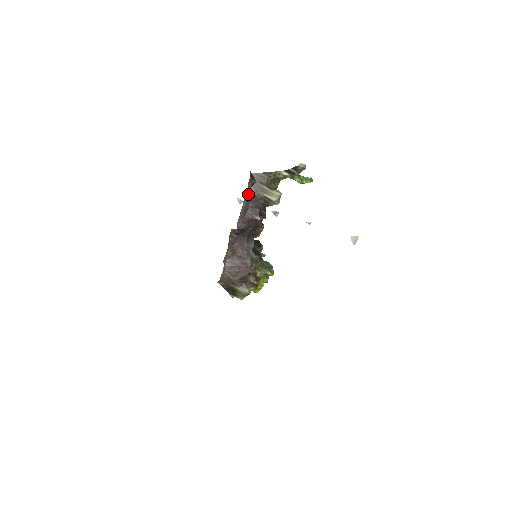
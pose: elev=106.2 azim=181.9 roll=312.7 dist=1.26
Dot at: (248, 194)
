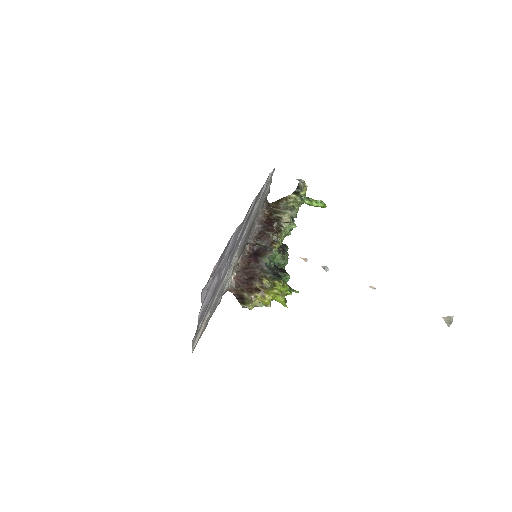
Dot at: (263, 216)
